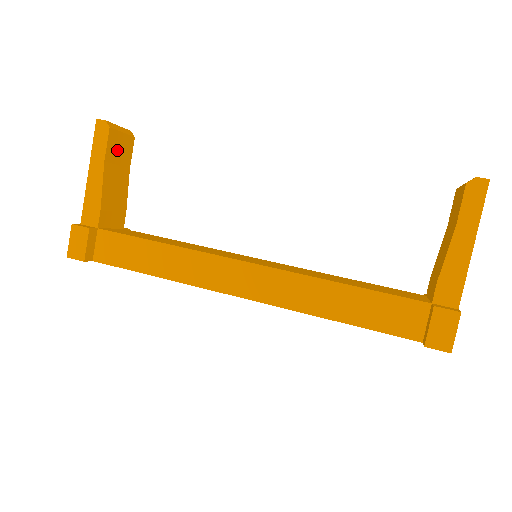
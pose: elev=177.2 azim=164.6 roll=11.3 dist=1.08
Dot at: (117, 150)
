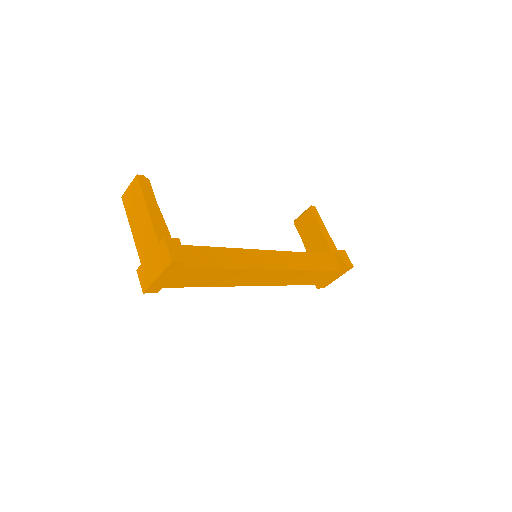
Dot at: occluded
